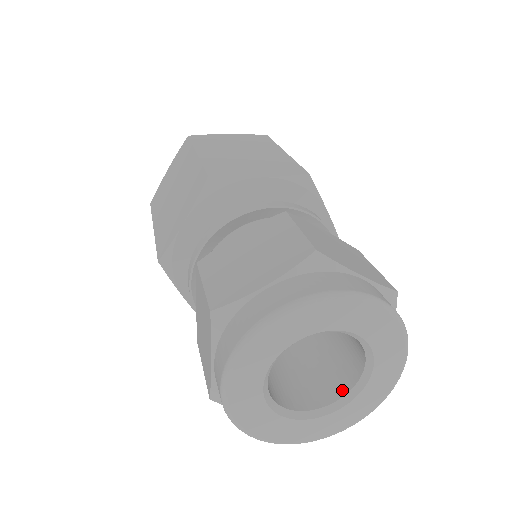
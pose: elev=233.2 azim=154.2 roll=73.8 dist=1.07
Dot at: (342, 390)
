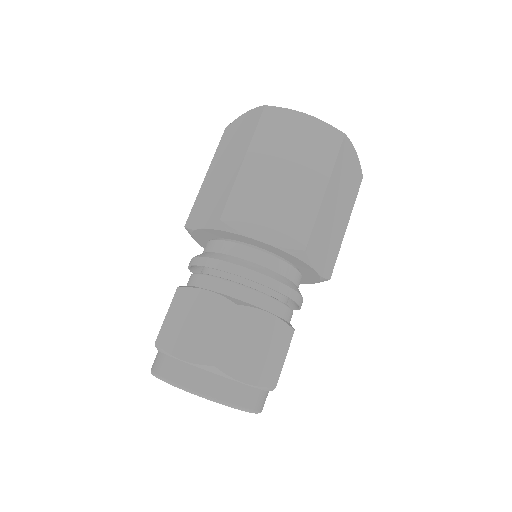
Dot at: occluded
